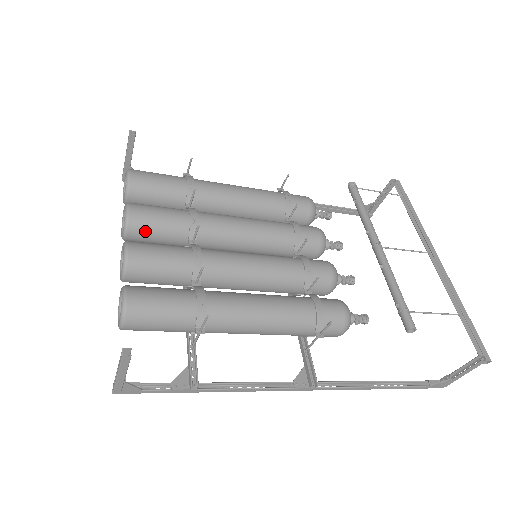
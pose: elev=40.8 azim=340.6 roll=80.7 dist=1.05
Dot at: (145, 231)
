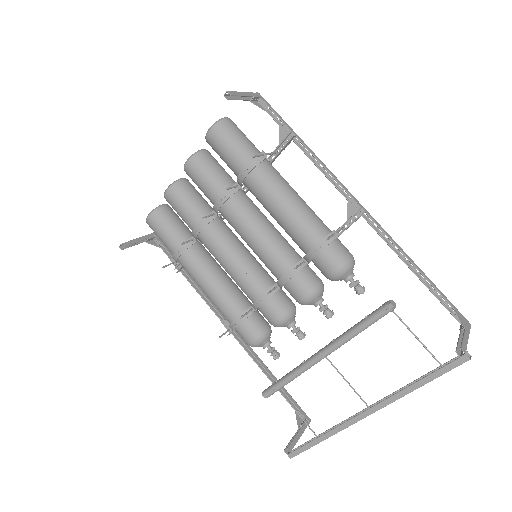
Dot at: (194, 182)
